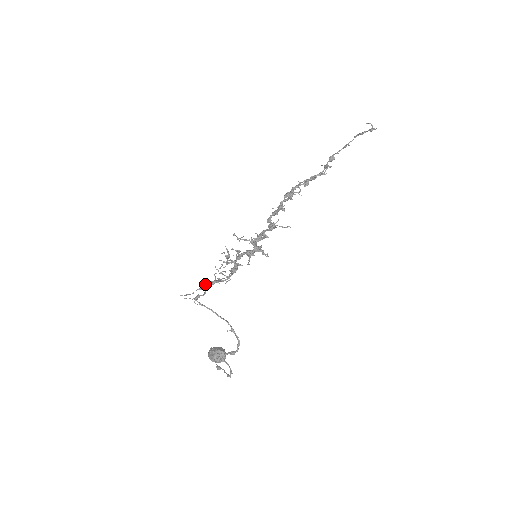
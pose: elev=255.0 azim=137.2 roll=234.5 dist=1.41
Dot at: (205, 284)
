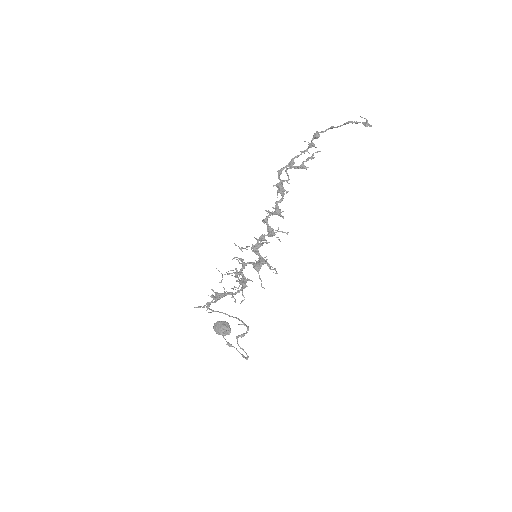
Dot at: (217, 297)
